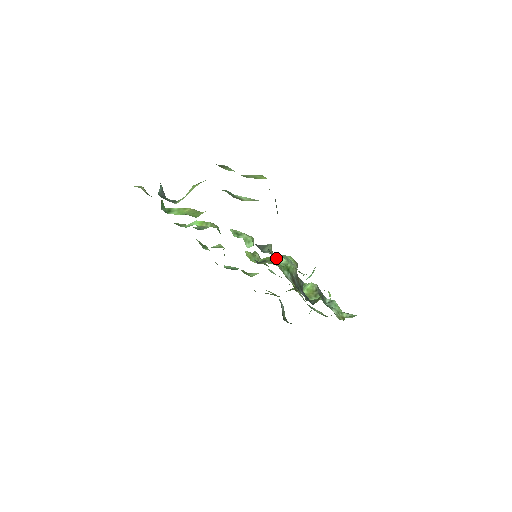
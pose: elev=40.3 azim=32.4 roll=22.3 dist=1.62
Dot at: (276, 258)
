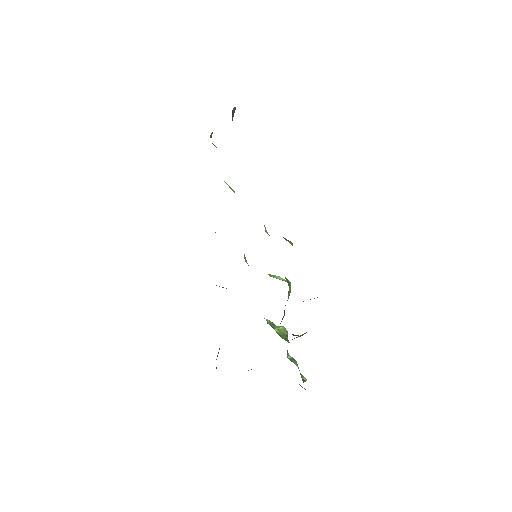
Dot at: (270, 274)
